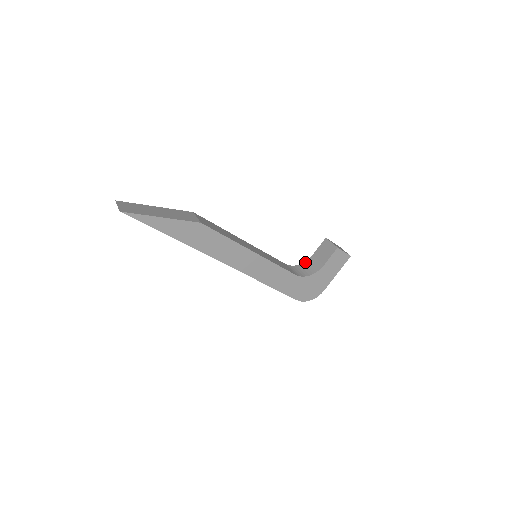
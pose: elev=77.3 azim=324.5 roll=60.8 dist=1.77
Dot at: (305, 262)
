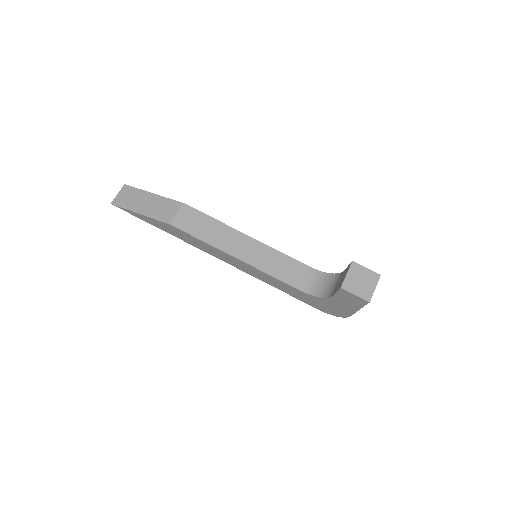
Dot at: (336, 274)
